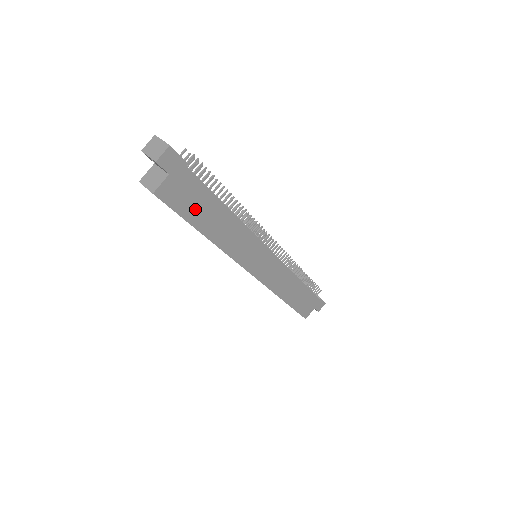
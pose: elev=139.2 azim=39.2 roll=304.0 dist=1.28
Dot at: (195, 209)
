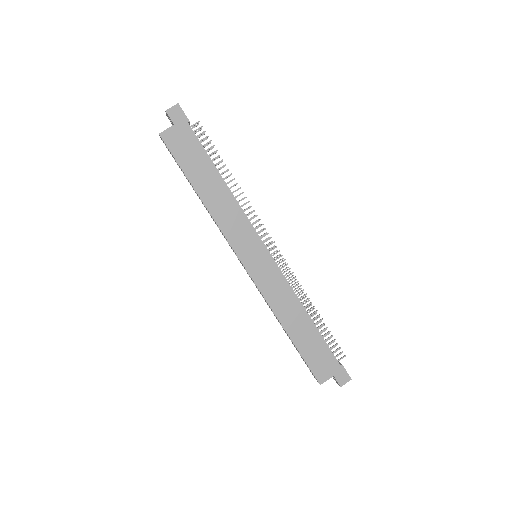
Dot at: (192, 164)
